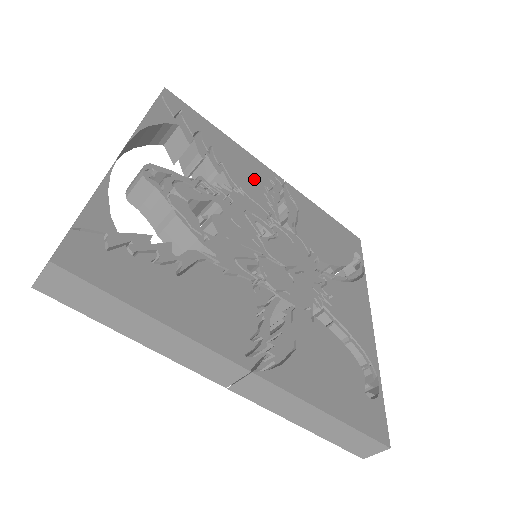
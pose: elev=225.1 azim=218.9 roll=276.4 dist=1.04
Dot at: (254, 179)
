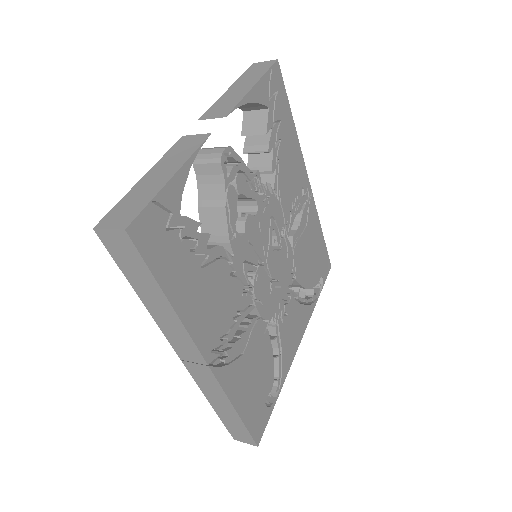
Dot at: (293, 185)
